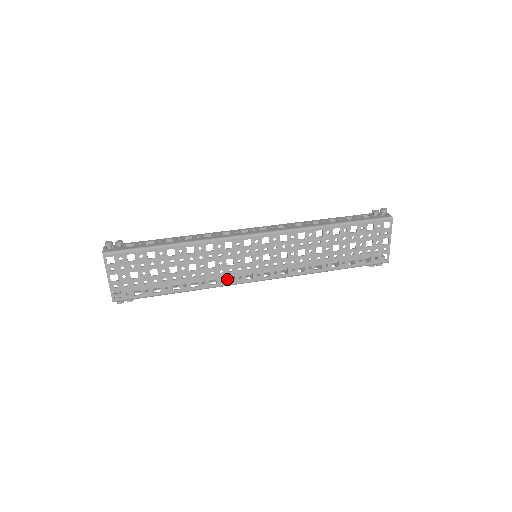
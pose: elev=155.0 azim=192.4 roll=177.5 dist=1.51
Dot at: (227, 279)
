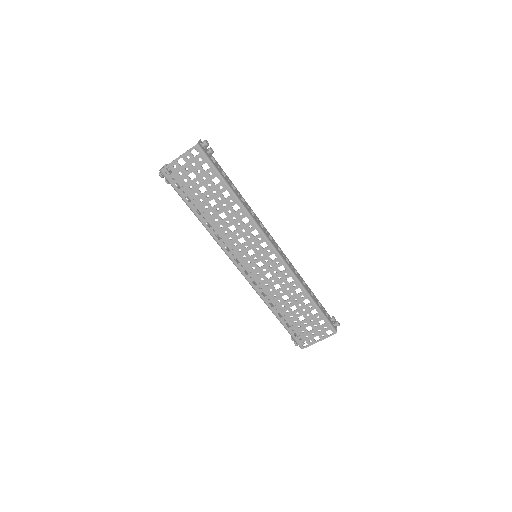
Dot at: (227, 245)
